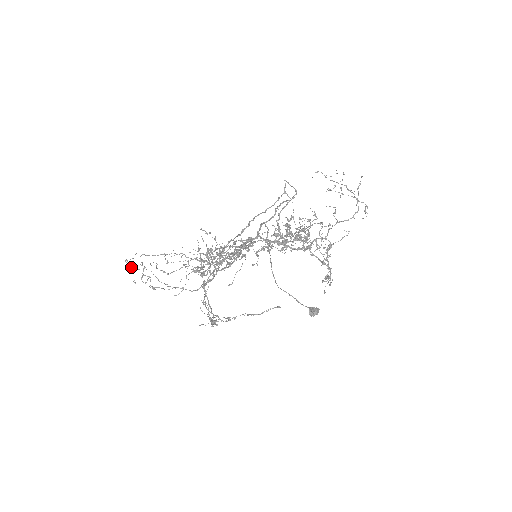
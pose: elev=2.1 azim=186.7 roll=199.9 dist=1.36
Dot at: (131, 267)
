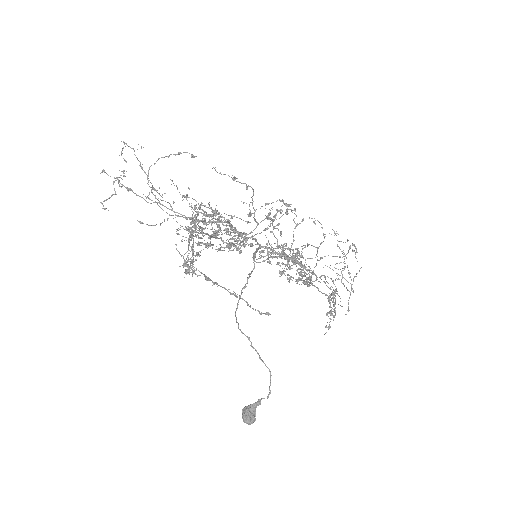
Dot at: (122, 153)
